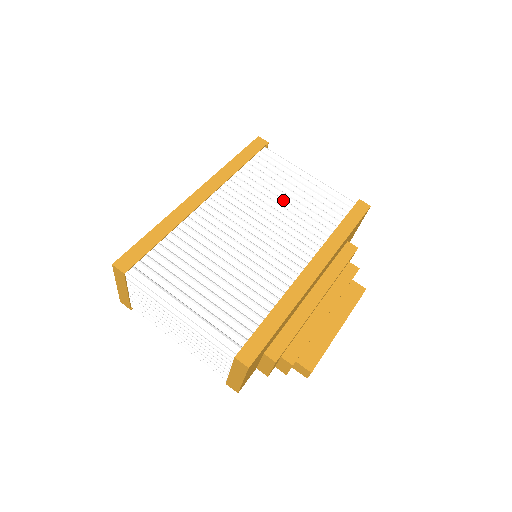
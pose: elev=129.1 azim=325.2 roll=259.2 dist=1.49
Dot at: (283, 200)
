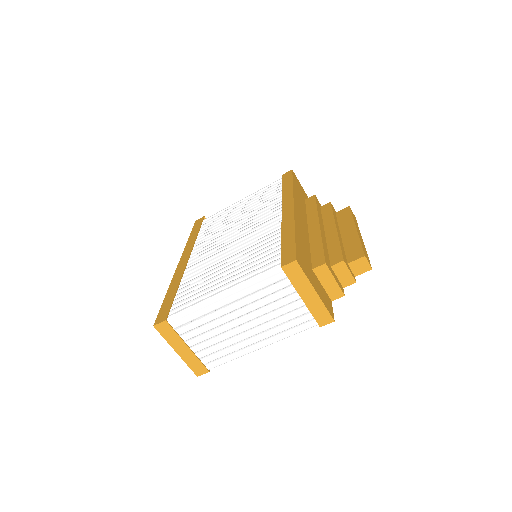
Dot at: (237, 216)
